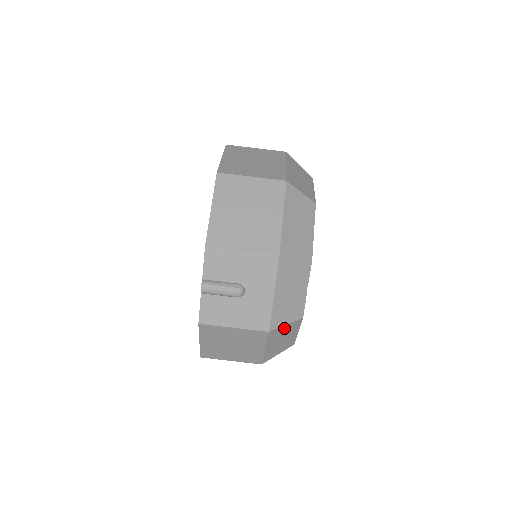
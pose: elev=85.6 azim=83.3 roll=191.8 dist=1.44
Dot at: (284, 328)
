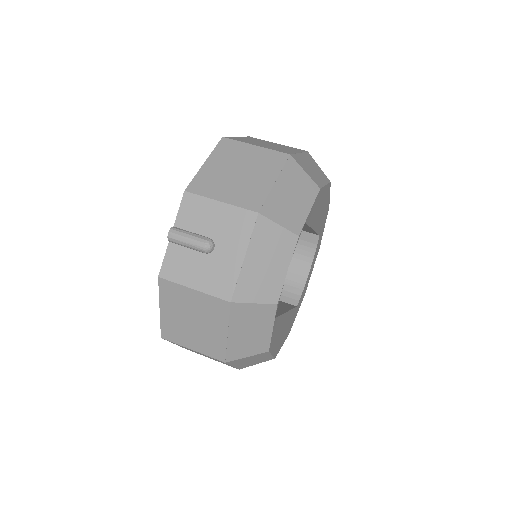
Dot at: (252, 309)
